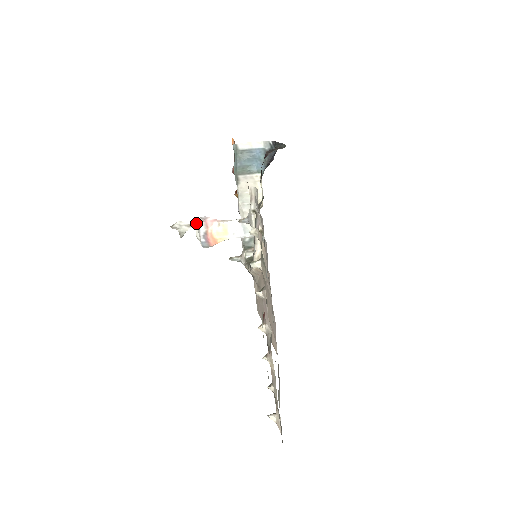
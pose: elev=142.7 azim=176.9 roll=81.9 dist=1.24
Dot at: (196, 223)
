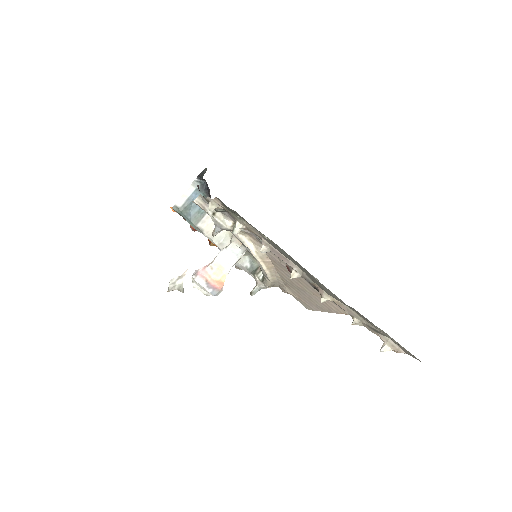
Dot at: (194, 284)
